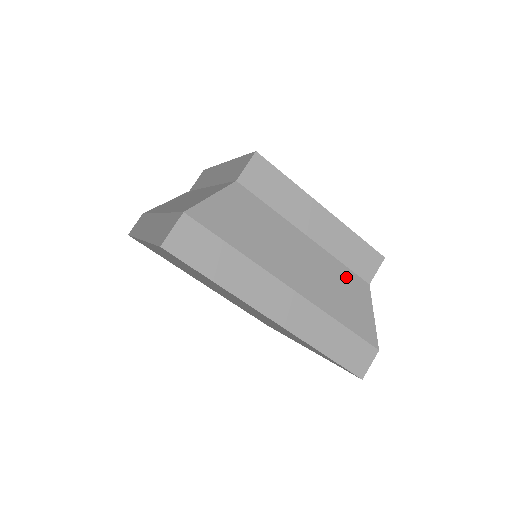
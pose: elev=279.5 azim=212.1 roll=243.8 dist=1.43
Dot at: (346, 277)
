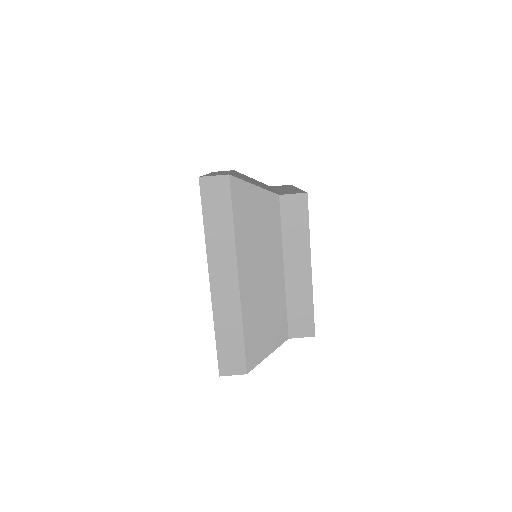
Dot at: (279, 316)
